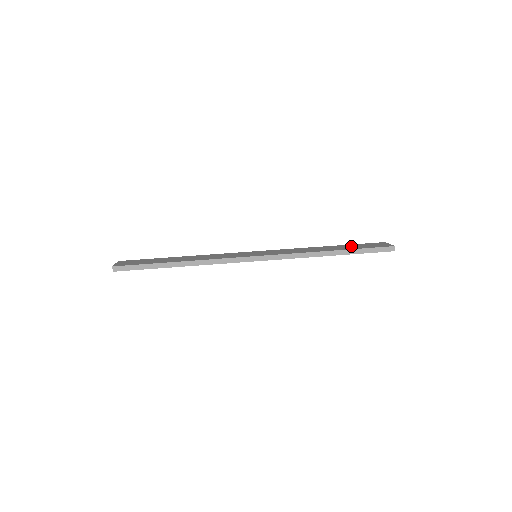
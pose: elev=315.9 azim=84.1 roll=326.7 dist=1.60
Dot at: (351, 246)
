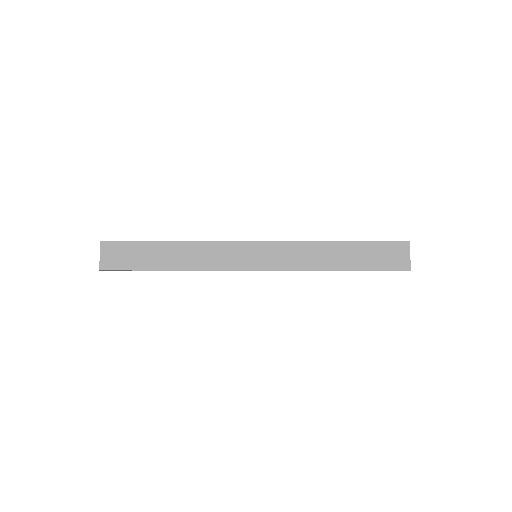
Dot at: occluded
